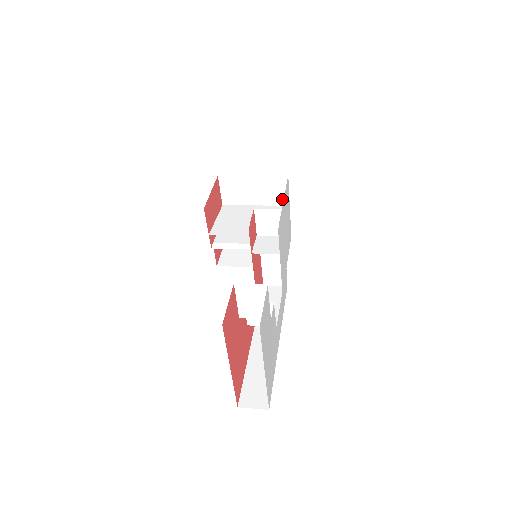
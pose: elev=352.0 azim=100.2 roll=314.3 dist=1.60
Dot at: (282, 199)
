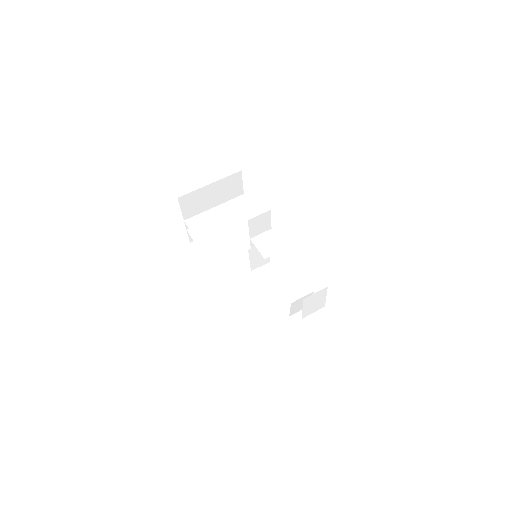
Dot at: (237, 192)
